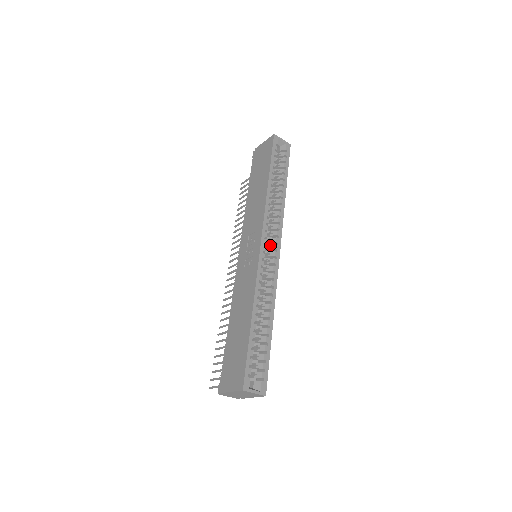
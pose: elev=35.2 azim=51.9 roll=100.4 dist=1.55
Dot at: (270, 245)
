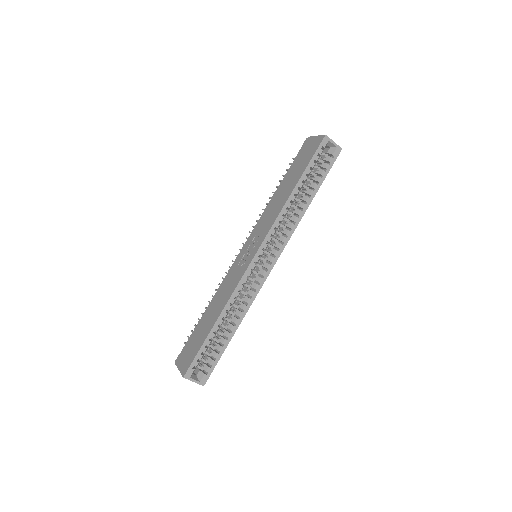
Dot at: (268, 255)
